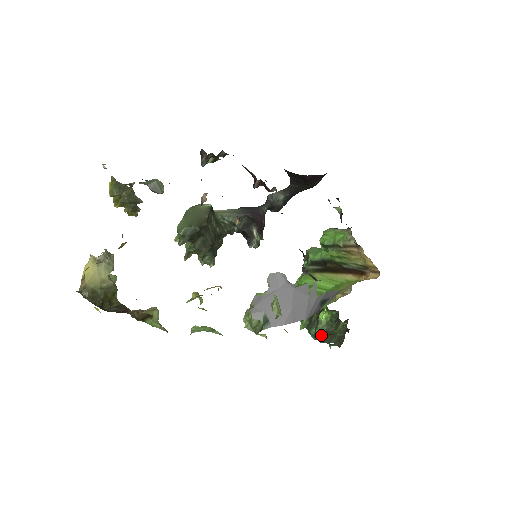
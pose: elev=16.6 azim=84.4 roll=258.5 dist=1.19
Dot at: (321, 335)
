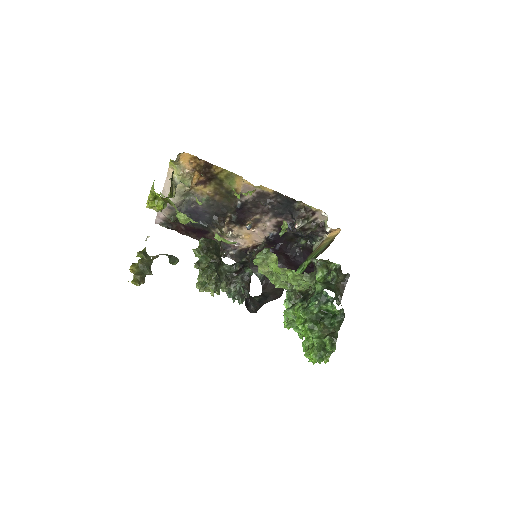
Dot at: (321, 285)
